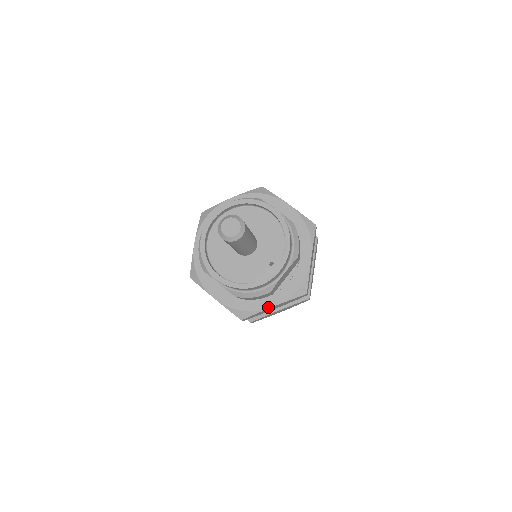
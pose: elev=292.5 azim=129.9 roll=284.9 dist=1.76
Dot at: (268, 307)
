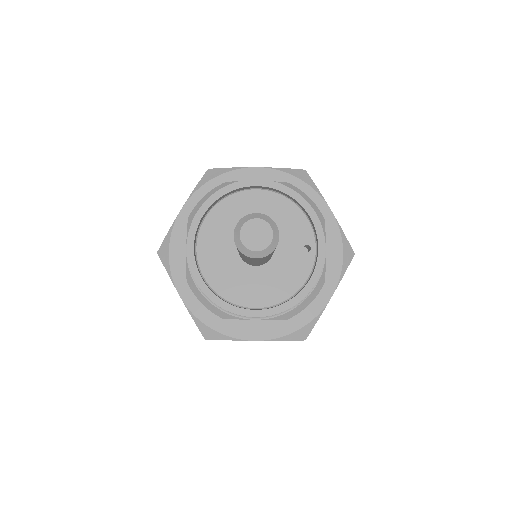
Dot at: (326, 302)
